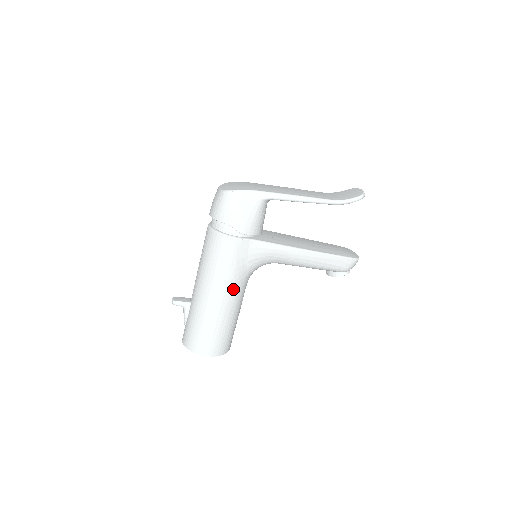
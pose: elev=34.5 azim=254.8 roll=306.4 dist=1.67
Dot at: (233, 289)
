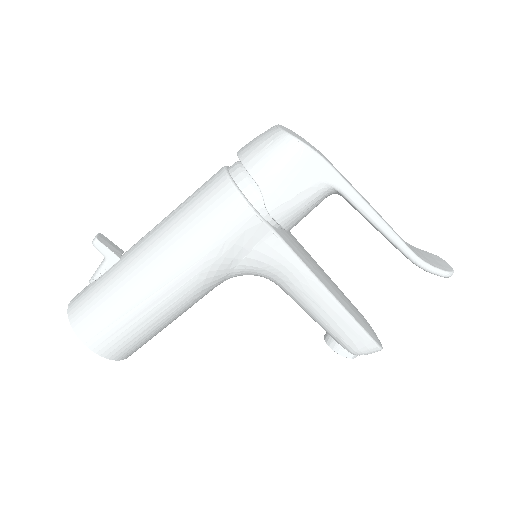
Dot at: (197, 281)
